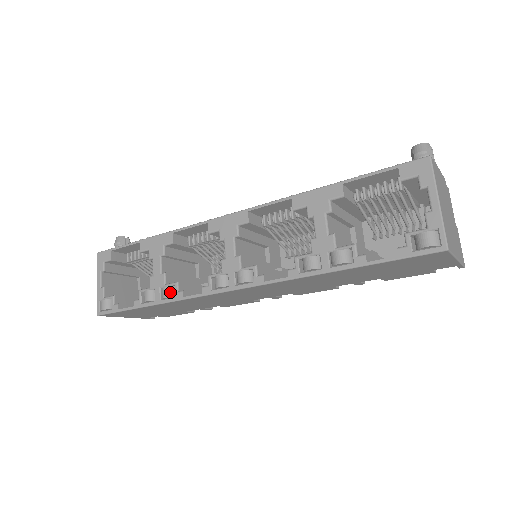
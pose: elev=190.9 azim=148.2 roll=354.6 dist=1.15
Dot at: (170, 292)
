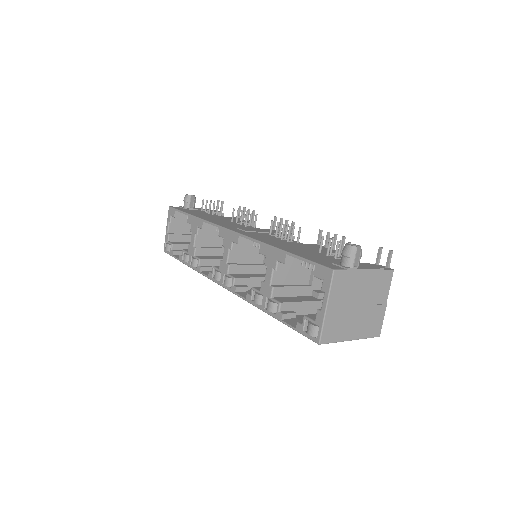
Dot at: (195, 263)
